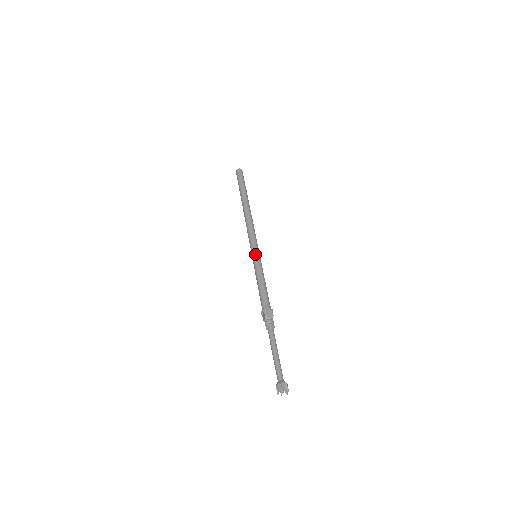
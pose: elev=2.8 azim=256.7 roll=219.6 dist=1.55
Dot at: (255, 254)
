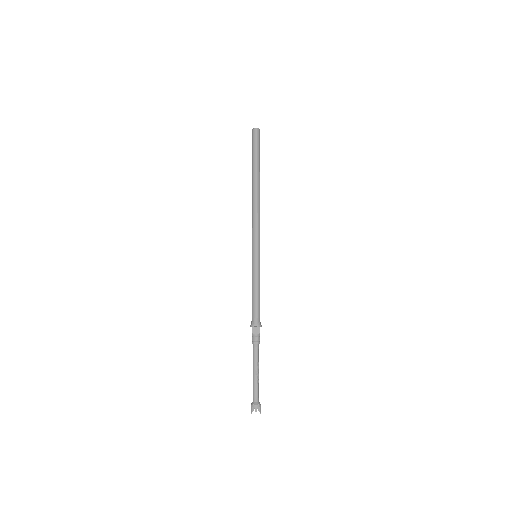
Dot at: (254, 256)
